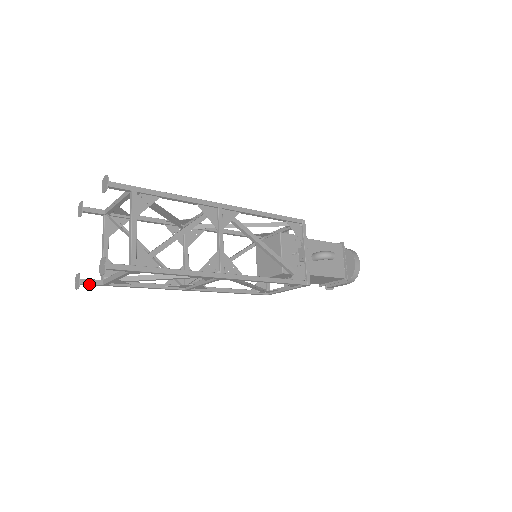
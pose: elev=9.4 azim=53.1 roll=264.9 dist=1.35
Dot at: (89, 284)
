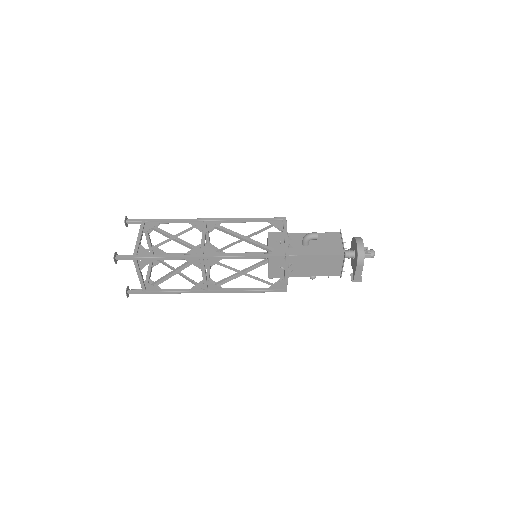
Dot at: (134, 292)
